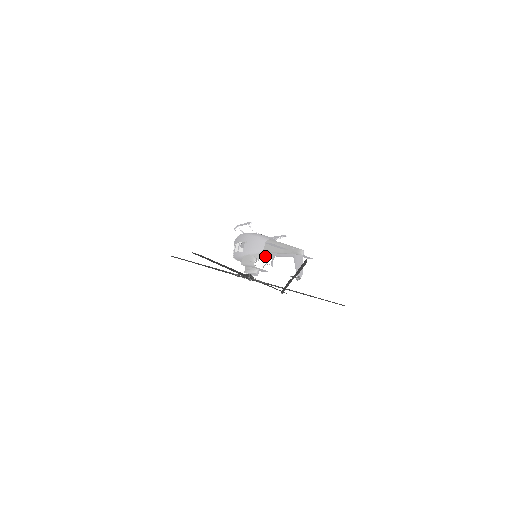
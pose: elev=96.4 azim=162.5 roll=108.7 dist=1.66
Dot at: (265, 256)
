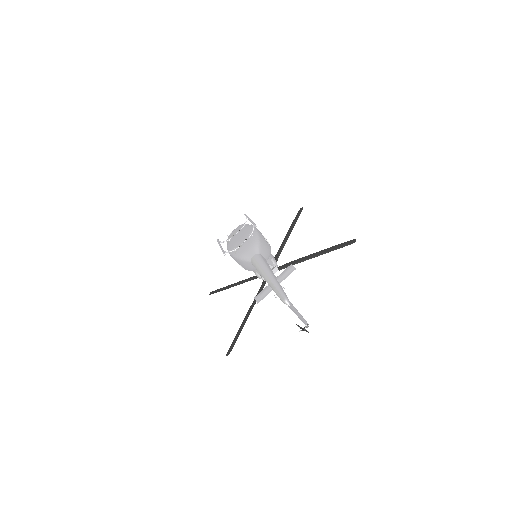
Dot at: occluded
